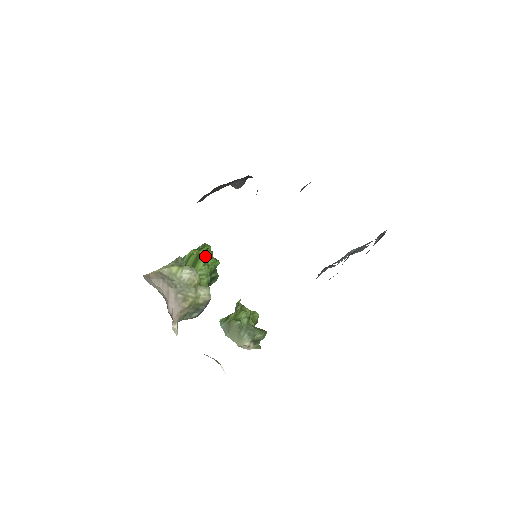
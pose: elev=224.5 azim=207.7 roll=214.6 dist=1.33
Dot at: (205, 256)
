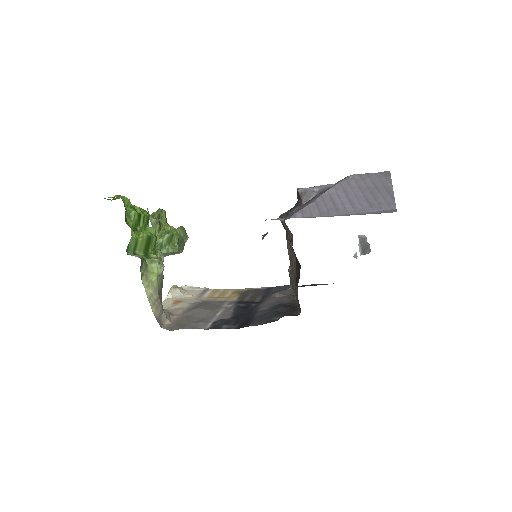
Dot at: (141, 223)
